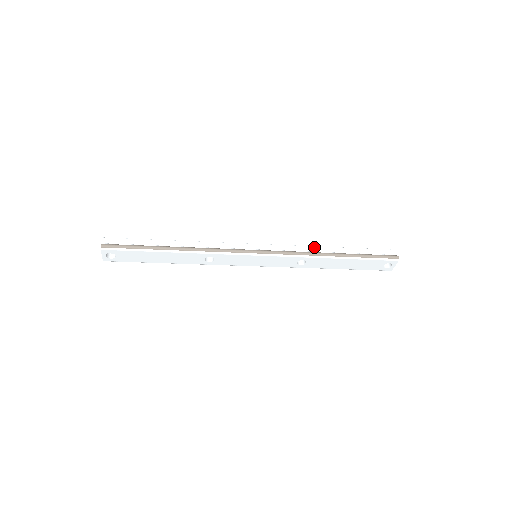
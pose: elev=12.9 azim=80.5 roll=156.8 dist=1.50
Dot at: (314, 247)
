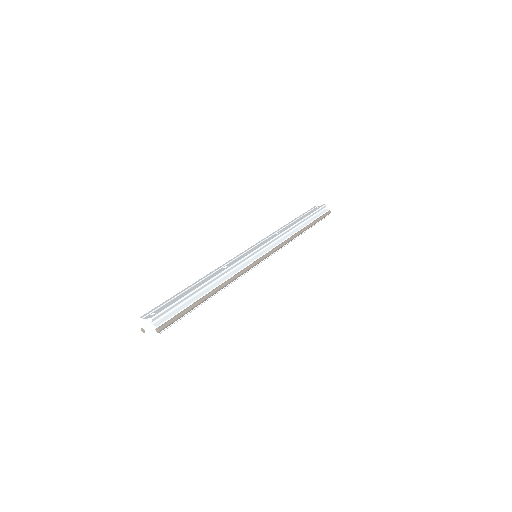
Dot at: (290, 228)
